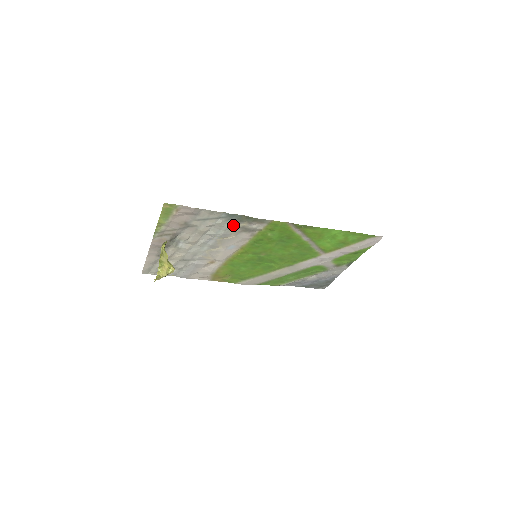
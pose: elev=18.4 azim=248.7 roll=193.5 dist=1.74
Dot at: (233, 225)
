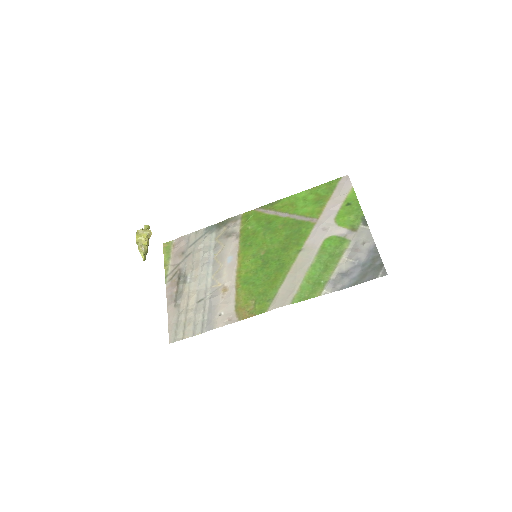
Dot at: (217, 236)
